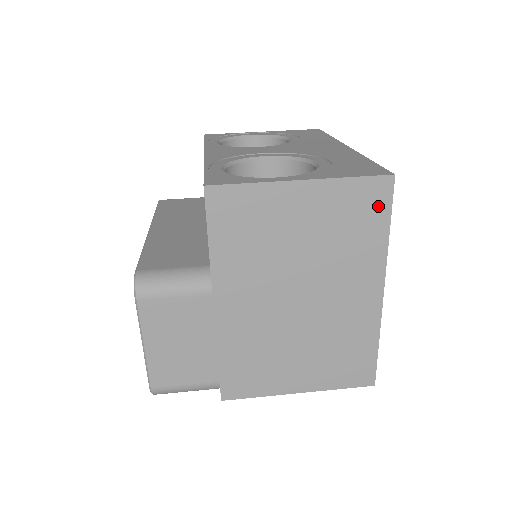
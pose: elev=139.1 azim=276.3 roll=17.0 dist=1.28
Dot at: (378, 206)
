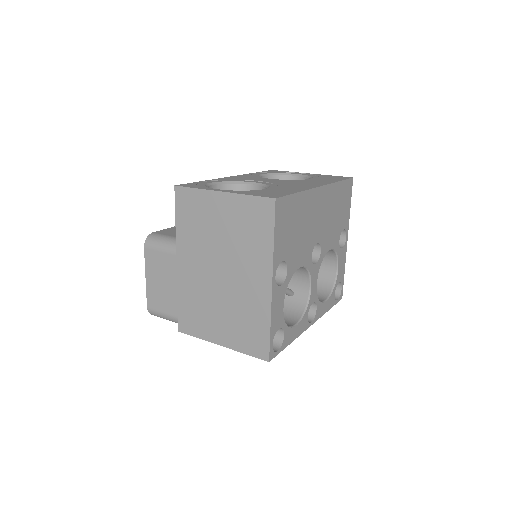
Dot at: (266, 219)
